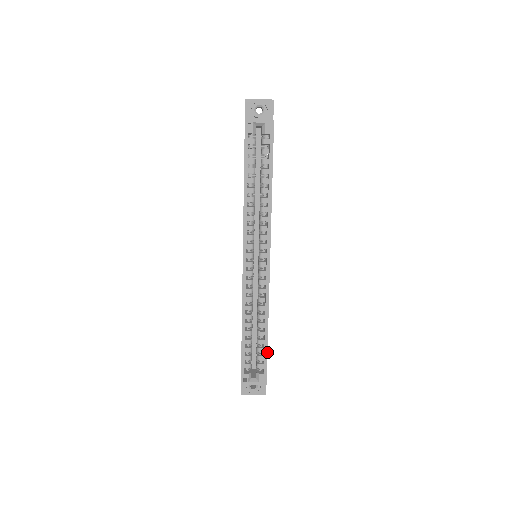
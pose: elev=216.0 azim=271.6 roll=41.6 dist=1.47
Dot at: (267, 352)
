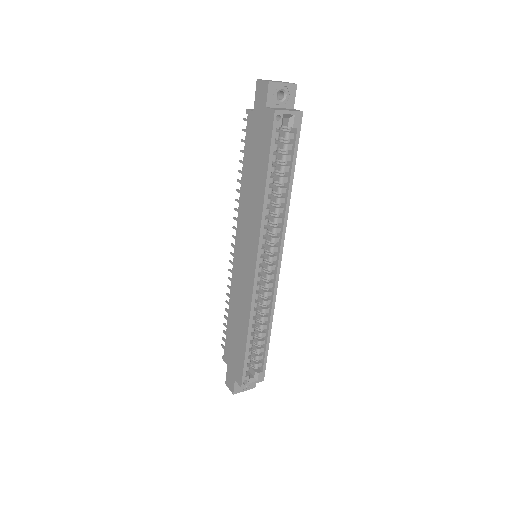
Dot at: occluded
